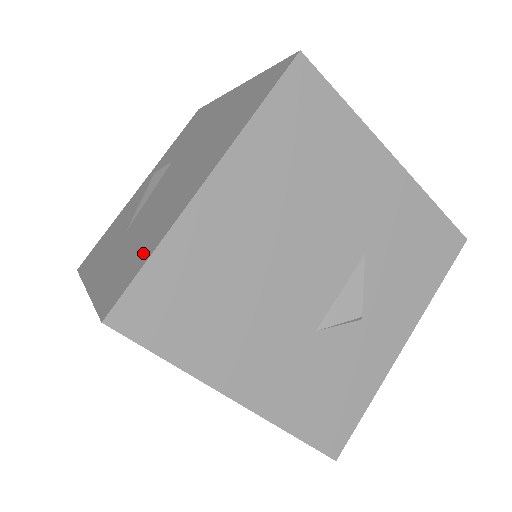
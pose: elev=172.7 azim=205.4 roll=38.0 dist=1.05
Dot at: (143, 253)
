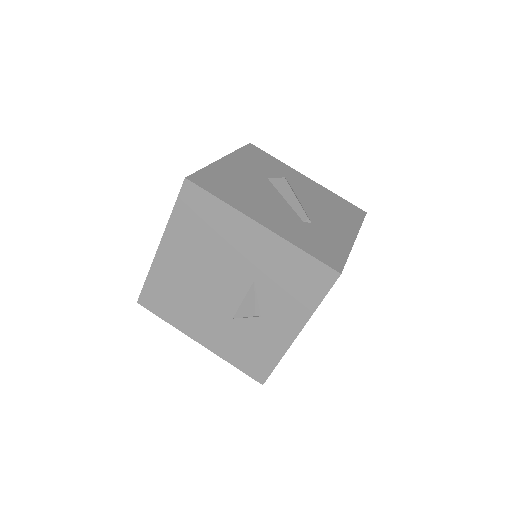
Dot at: occluded
